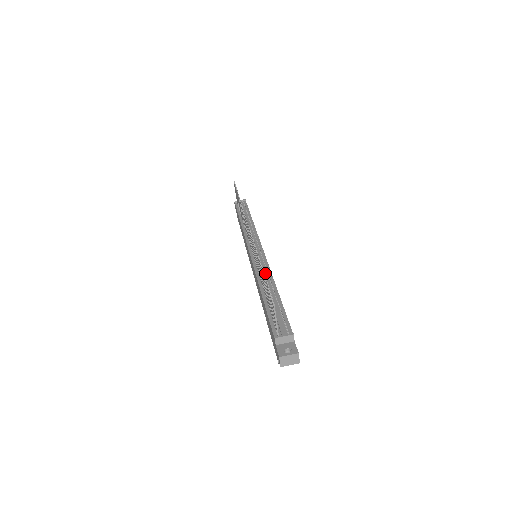
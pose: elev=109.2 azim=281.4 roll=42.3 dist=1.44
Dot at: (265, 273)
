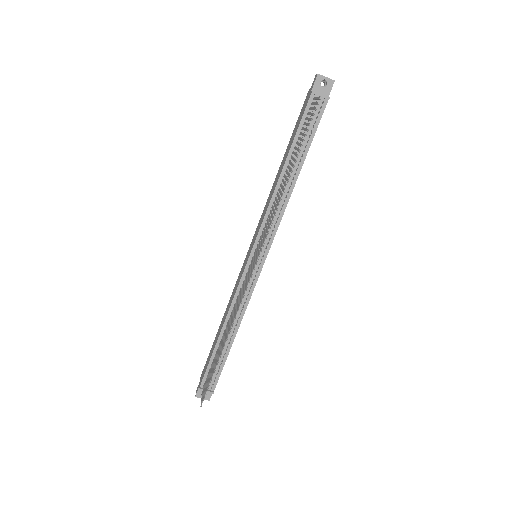
Dot at: (241, 305)
